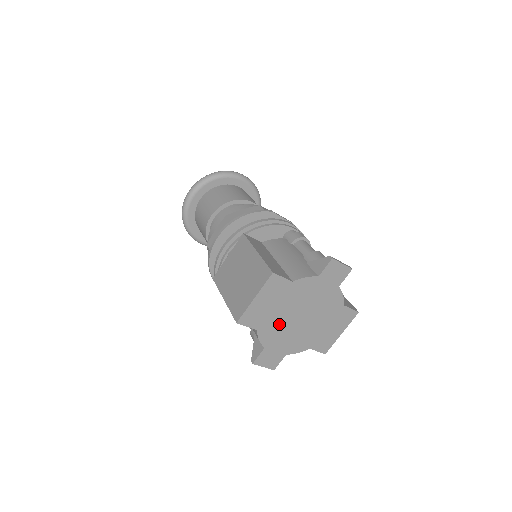
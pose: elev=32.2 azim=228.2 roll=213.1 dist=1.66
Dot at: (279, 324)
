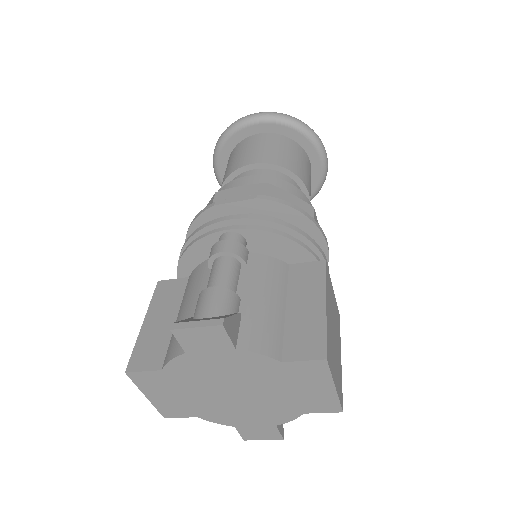
Dot at: (216, 406)
